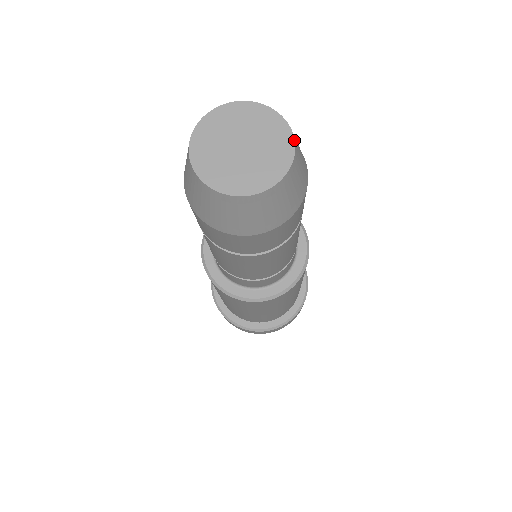
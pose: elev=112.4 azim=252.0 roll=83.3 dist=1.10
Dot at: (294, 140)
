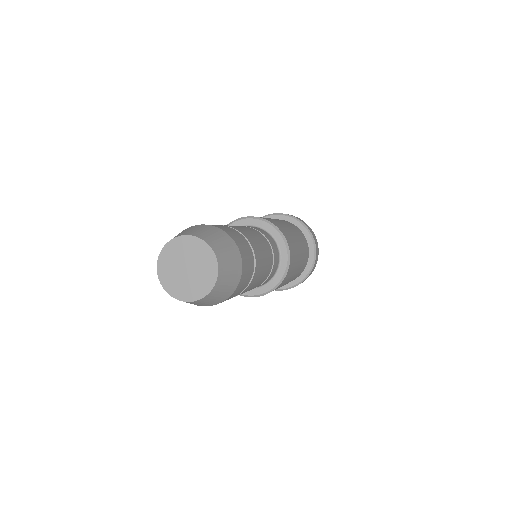
Dot at: (217, 264)
